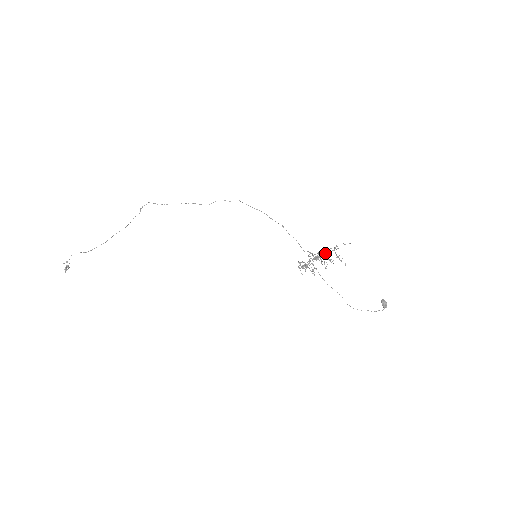
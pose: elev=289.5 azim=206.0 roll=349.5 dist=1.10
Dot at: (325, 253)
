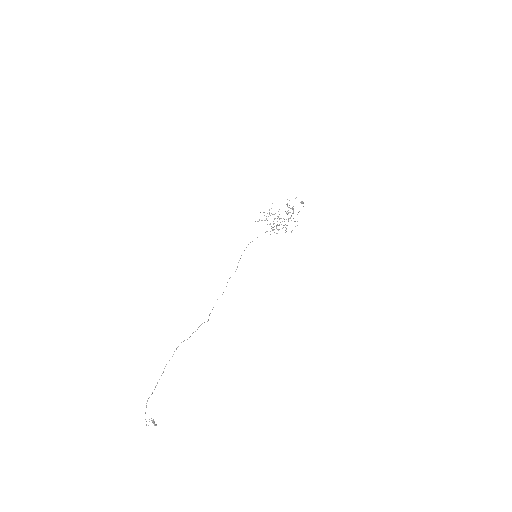
Dot at: occluded
